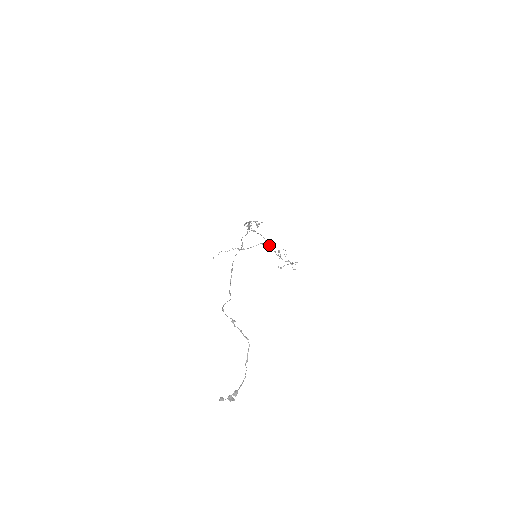
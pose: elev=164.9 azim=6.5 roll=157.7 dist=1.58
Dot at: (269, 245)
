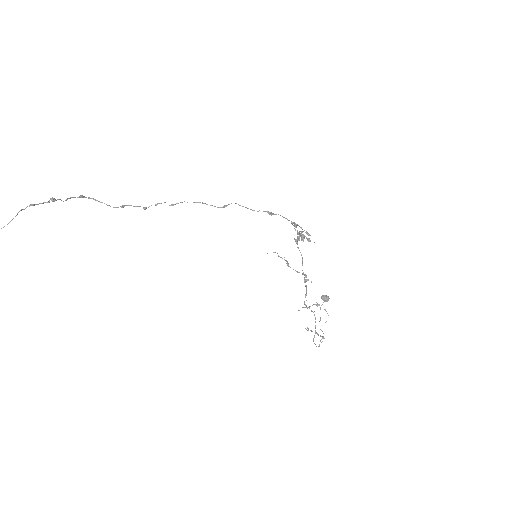
Dot at: occluded
